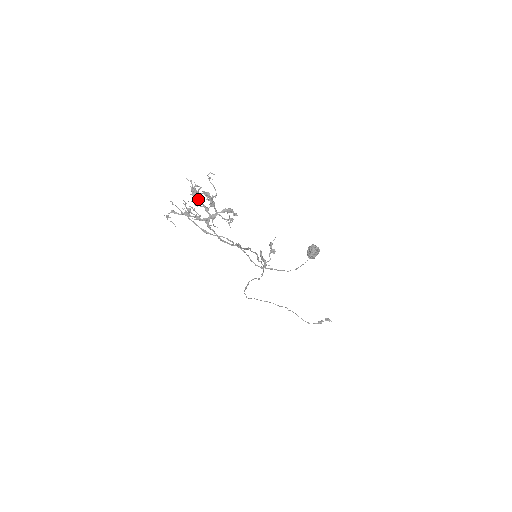
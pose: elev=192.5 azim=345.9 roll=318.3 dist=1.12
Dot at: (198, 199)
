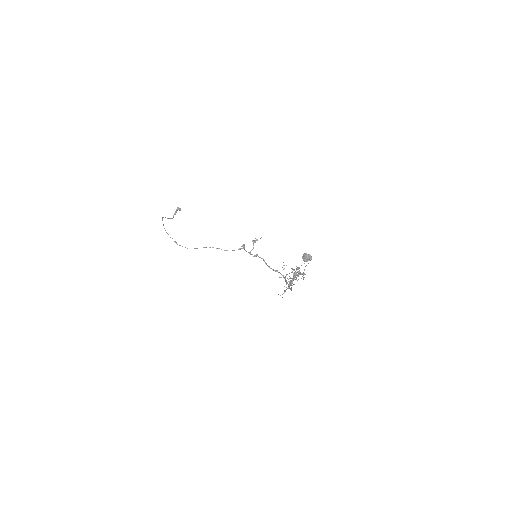
Dot at: occluded
